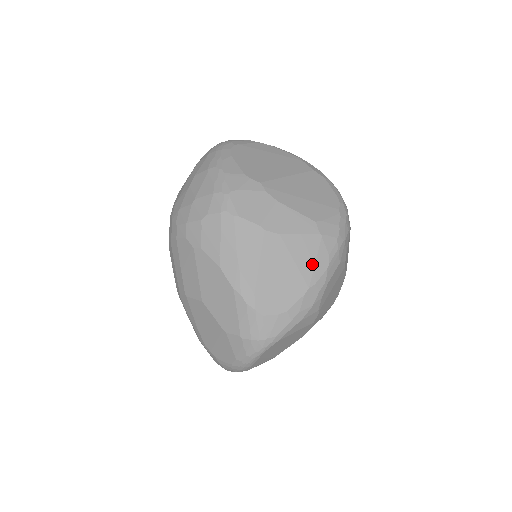
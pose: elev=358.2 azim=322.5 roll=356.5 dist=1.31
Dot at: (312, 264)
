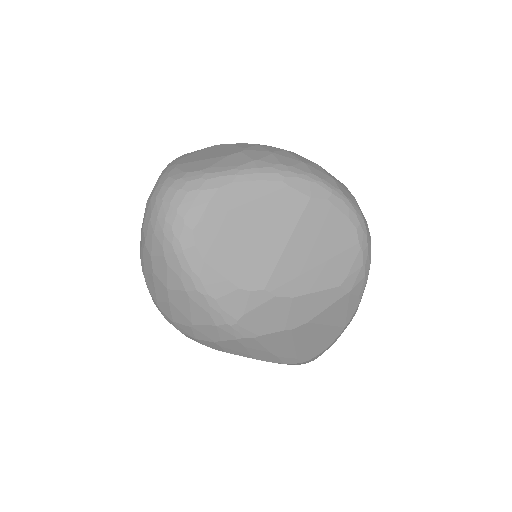
Dot at: (344, 314)
